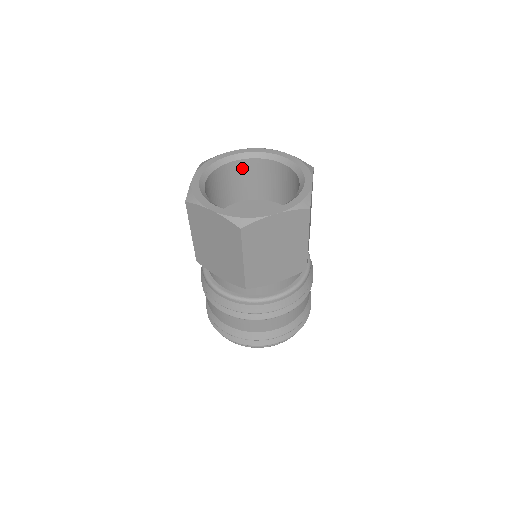
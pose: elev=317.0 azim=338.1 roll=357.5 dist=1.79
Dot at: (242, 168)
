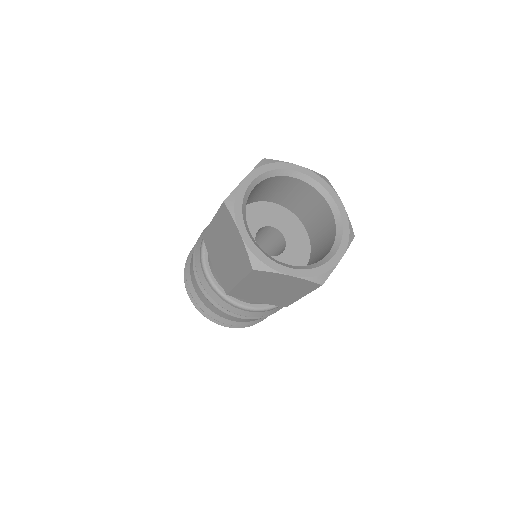
Dot at: (254, 189)
